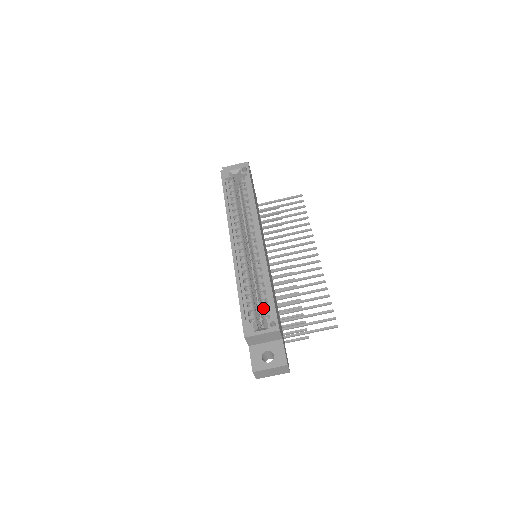
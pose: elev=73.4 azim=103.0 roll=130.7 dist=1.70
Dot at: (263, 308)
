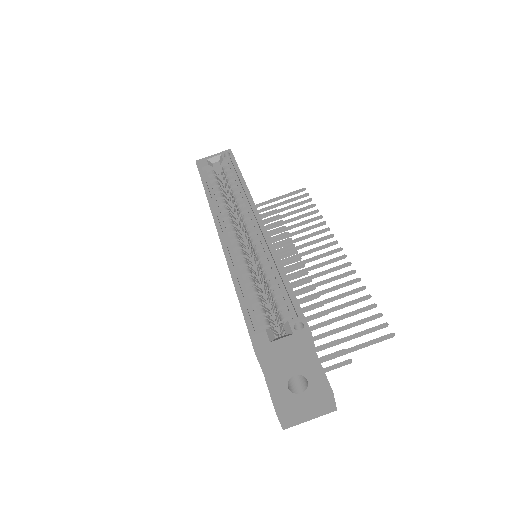
Dot at: (278, 309)
